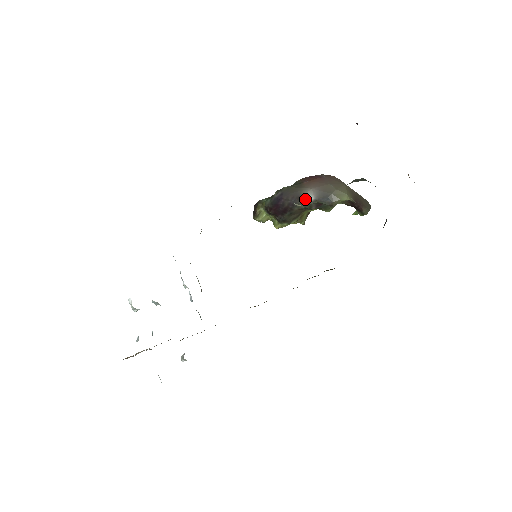
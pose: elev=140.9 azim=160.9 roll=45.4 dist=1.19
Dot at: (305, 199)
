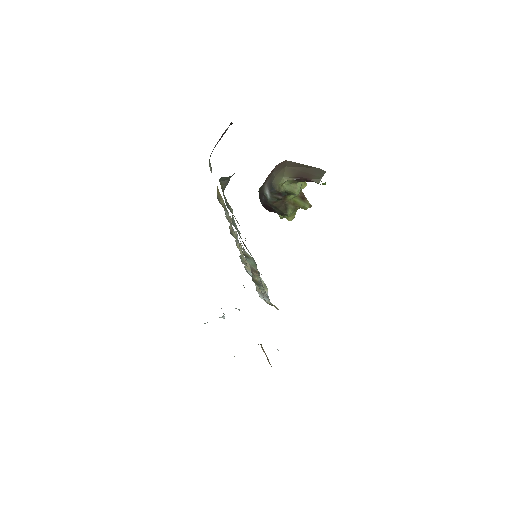
Dot at: (266, 194)
